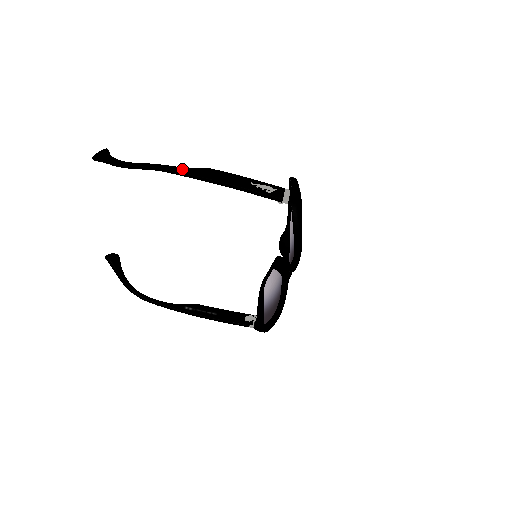
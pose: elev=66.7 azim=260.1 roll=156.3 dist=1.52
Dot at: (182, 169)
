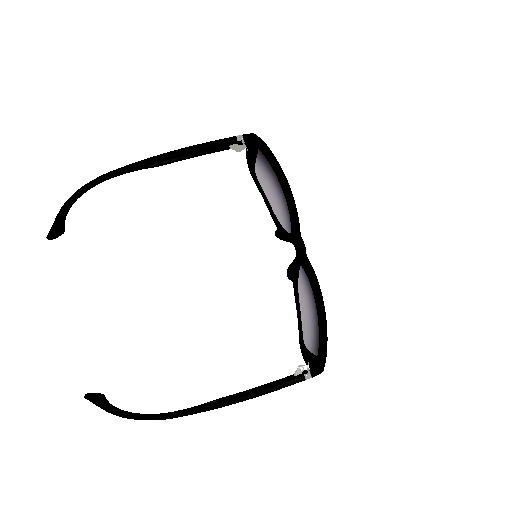
Dot at: (130, 166)
